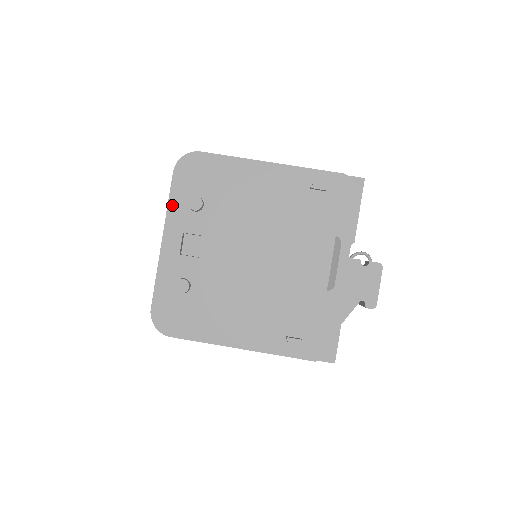
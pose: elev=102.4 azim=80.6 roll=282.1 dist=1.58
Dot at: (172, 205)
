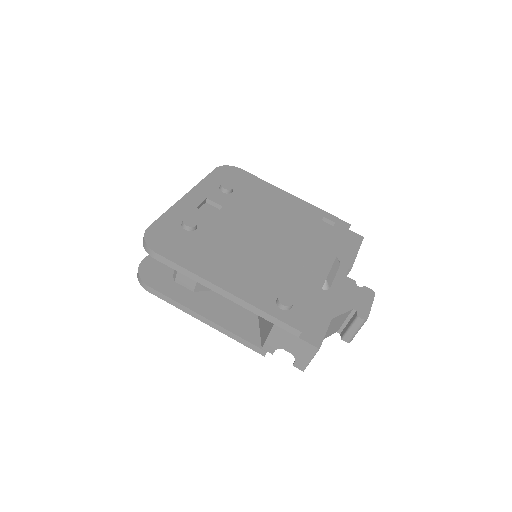
Dot at: (205, 182)
